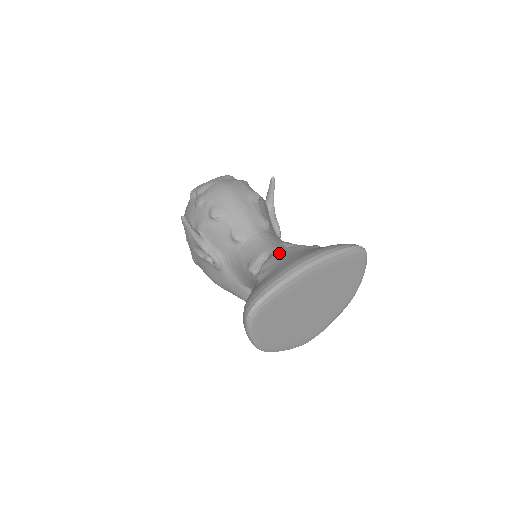
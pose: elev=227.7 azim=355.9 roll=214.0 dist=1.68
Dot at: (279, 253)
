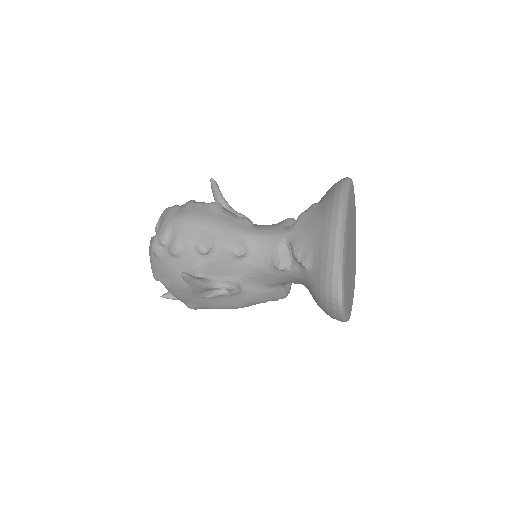
Dot at: (296, 234)
